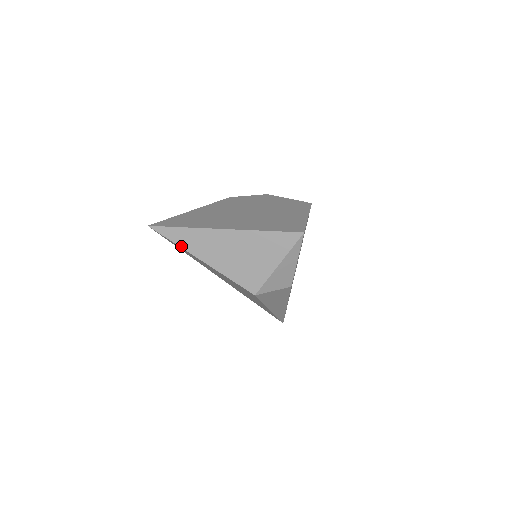
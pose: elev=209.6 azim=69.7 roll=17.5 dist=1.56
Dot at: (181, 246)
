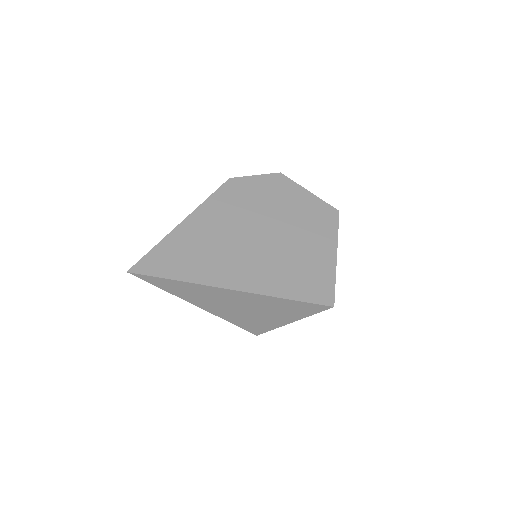
Dot at: (172, 293)
